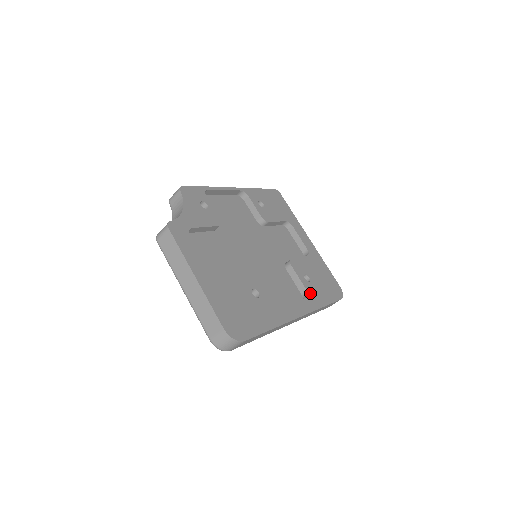
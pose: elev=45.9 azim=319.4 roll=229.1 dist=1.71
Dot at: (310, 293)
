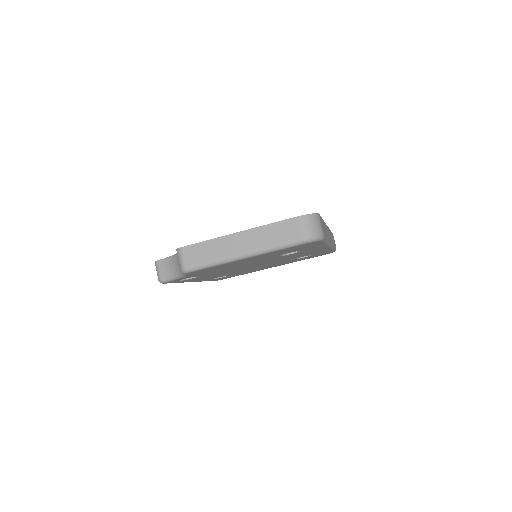
Dot at: occluded
